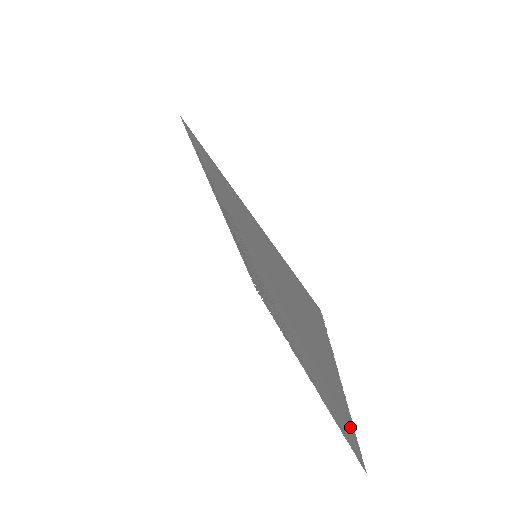
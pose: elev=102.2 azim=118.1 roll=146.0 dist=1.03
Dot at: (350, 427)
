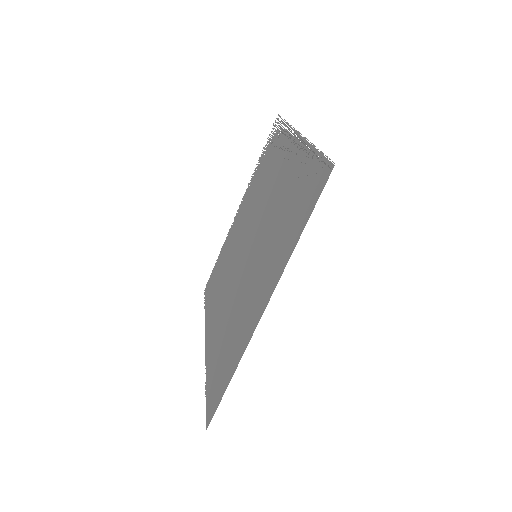
Dot at: (206, 325)
